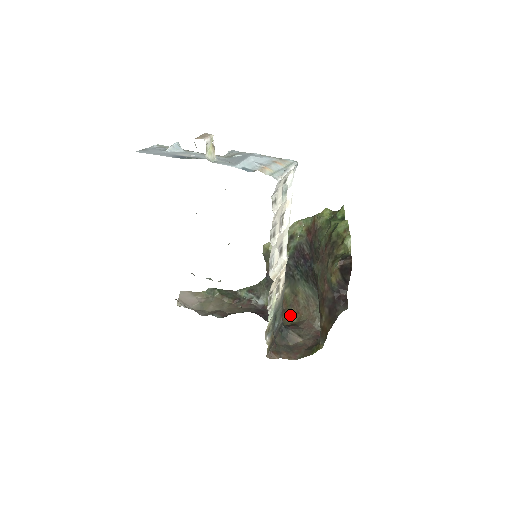
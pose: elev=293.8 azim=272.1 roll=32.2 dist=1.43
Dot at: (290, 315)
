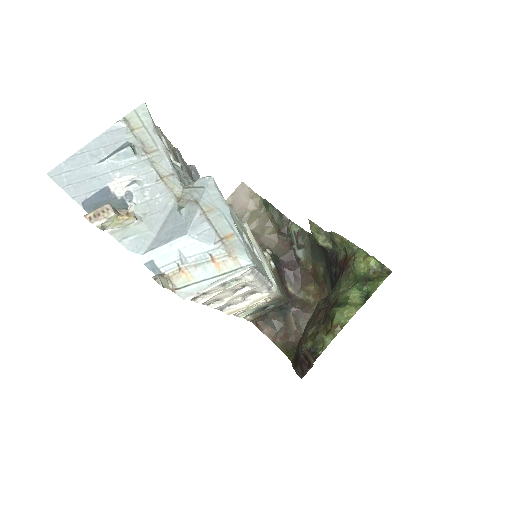
Dot at: (313, 291)
